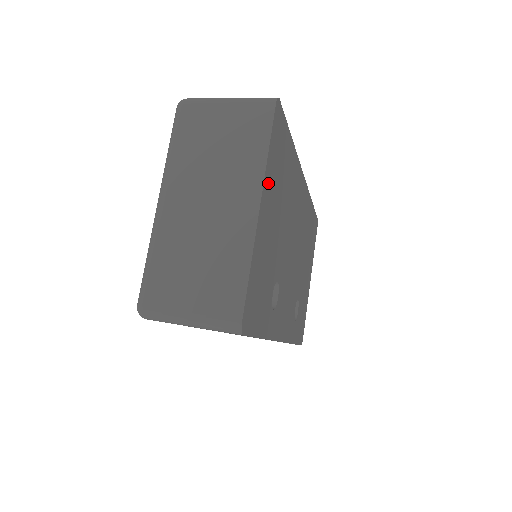
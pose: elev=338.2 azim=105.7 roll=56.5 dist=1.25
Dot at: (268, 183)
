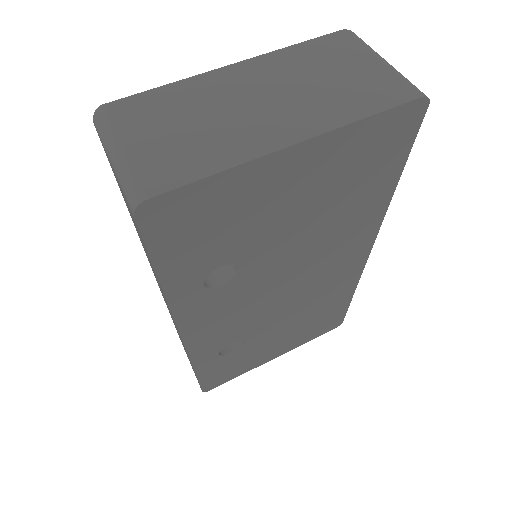
Dot at: (331, 148)
